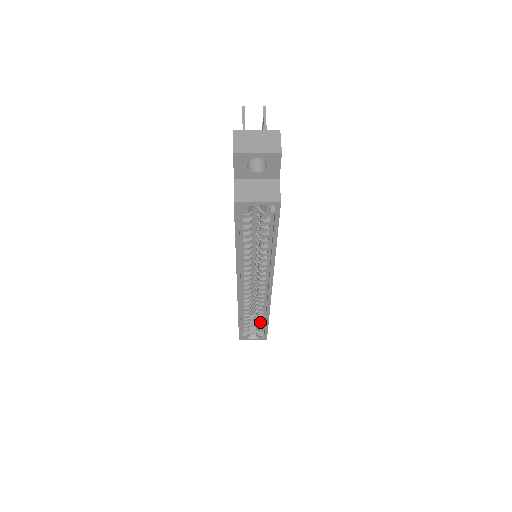
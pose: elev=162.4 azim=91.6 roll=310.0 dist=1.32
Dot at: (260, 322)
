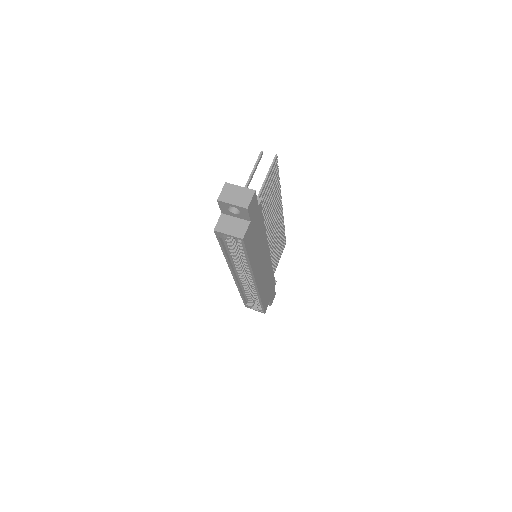
Dot at: (258, 300)
